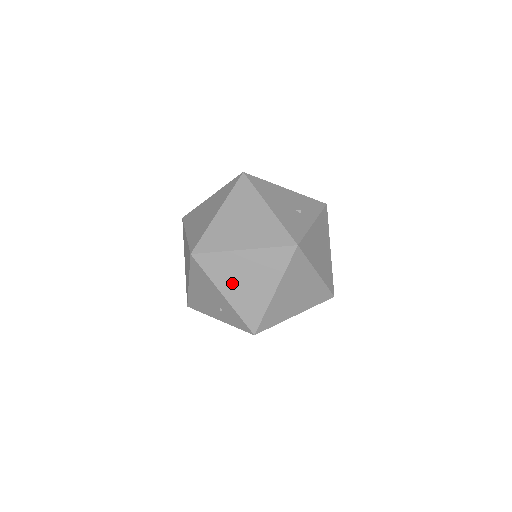
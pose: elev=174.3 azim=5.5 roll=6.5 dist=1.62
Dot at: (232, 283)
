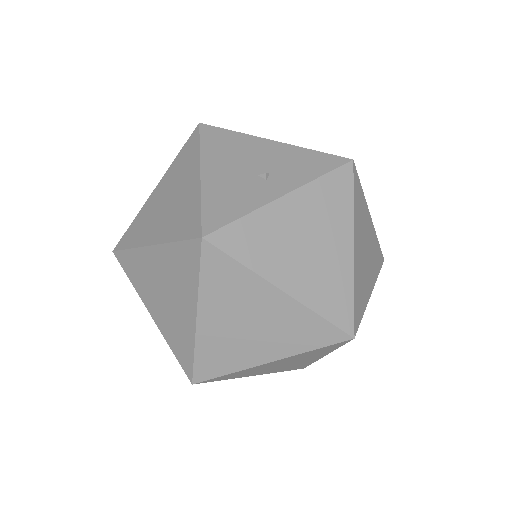
Dot at: (153, 297)
